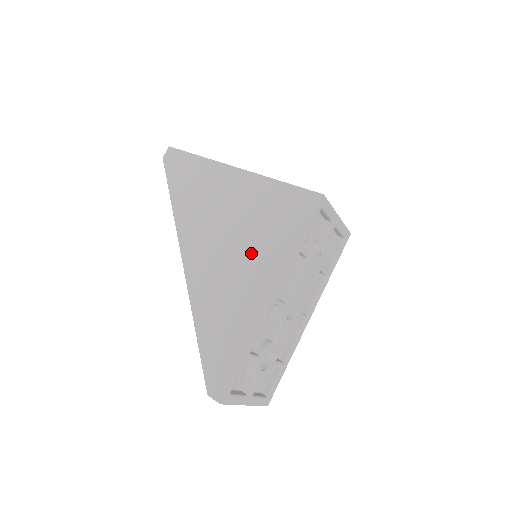
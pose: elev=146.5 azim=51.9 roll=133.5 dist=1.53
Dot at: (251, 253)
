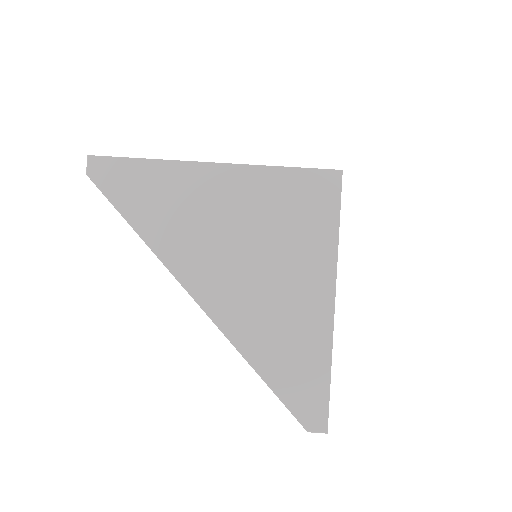
Dot at: (285, 262)
